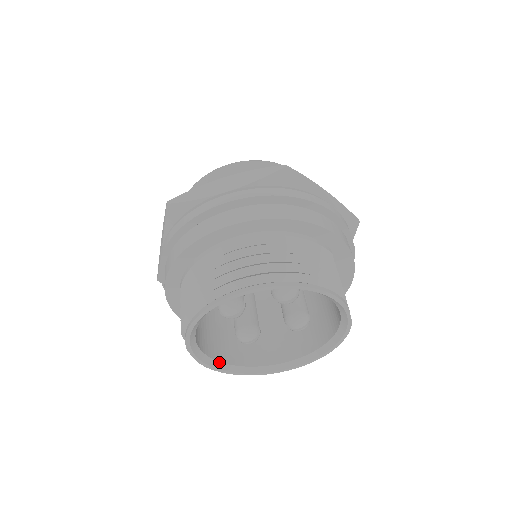
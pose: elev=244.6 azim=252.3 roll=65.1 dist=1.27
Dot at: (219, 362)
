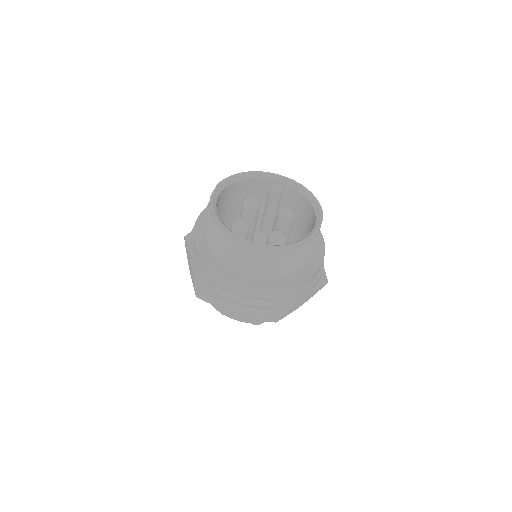
Dot at: occluded
